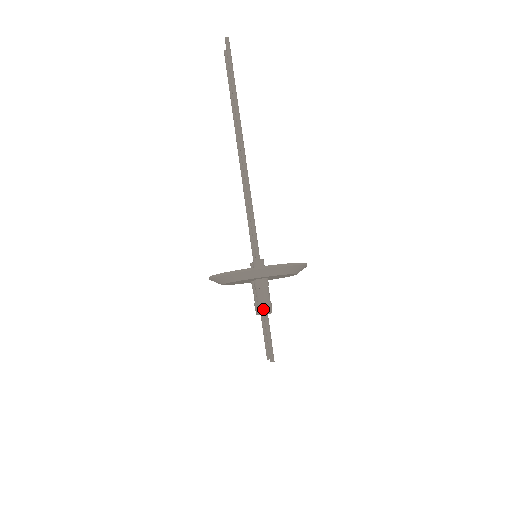
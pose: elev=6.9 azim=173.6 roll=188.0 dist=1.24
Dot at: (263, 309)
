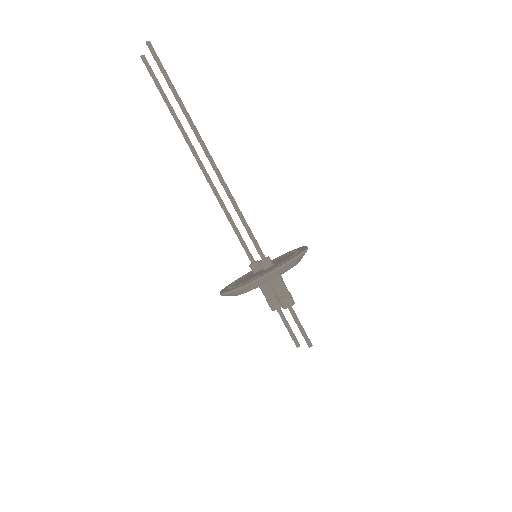
Dot at: (288, 302)
